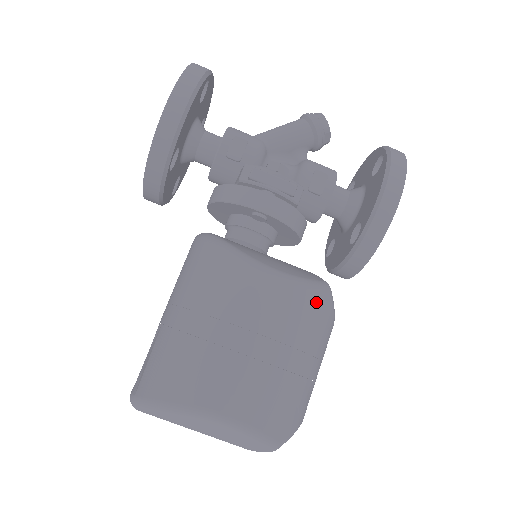
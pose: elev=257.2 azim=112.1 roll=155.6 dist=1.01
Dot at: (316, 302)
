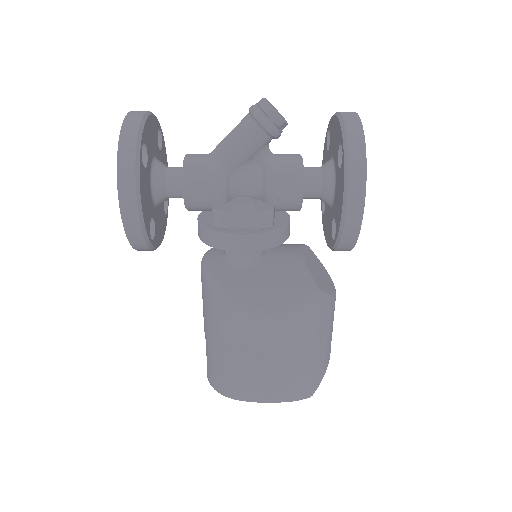
Dot at: (310, 313)
